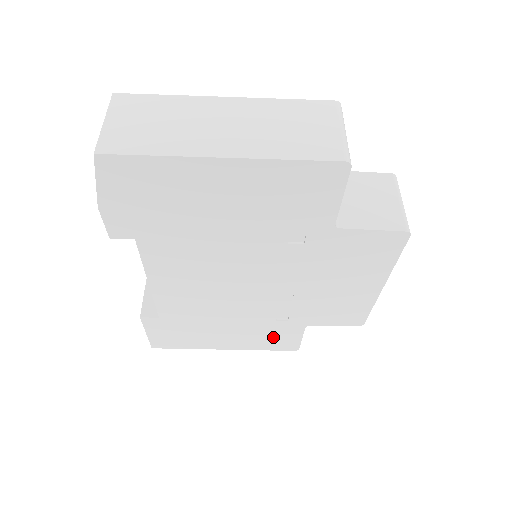
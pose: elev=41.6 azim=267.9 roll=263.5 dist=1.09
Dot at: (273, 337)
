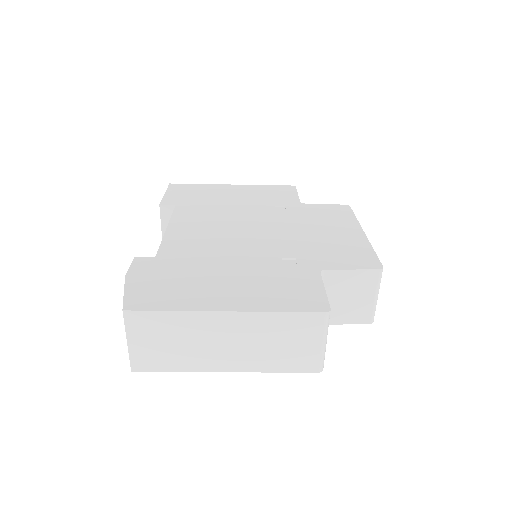
Dot at: occluded
